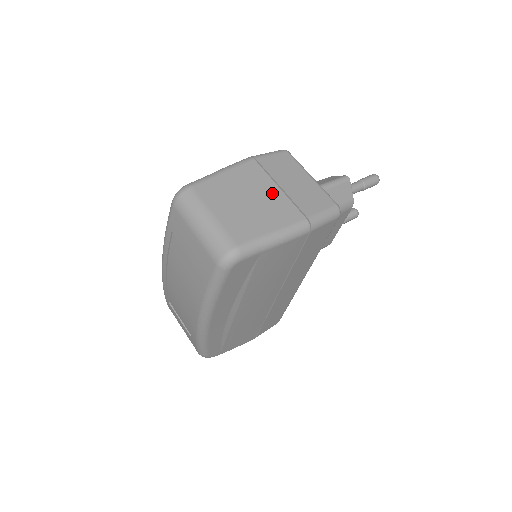
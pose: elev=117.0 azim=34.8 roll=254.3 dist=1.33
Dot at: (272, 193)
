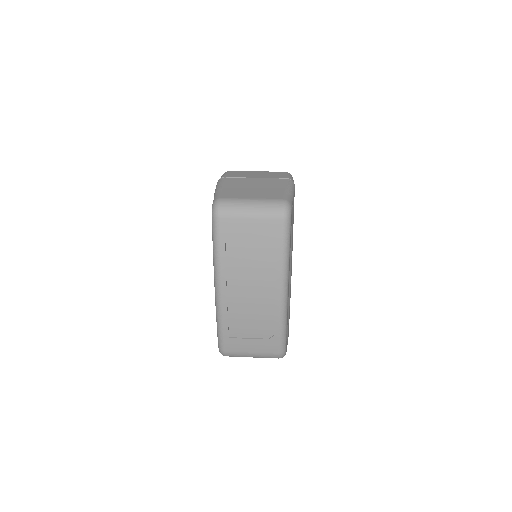
Dot at: (257, 181)
